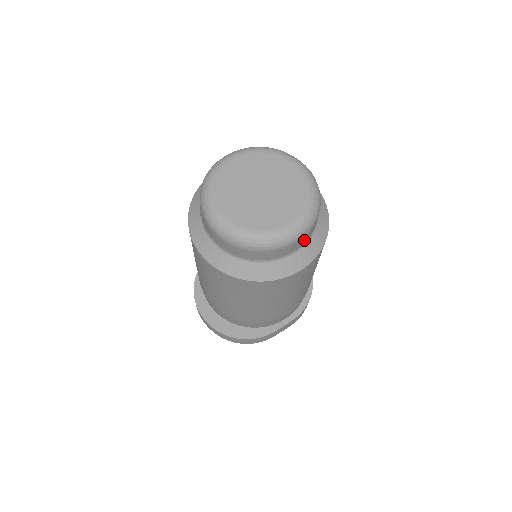
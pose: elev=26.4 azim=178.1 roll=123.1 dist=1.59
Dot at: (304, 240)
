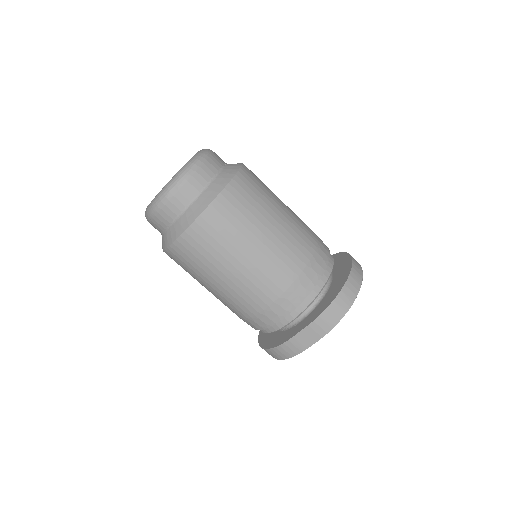
Dot at: (182, 200)
